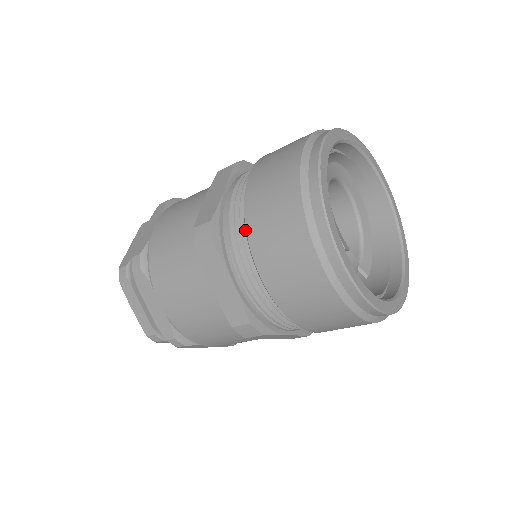
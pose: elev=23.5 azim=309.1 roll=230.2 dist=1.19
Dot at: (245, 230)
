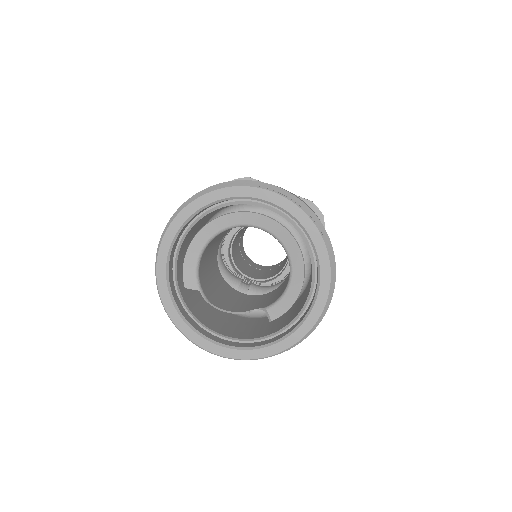
Dot at: occluded
